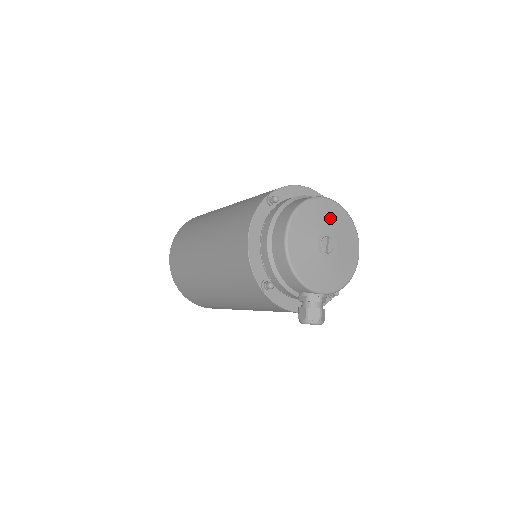
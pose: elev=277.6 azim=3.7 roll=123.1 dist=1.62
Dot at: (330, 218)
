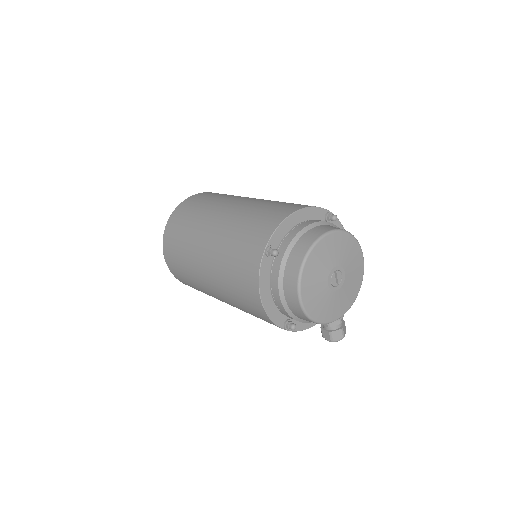
Dot at: (333, 252)
